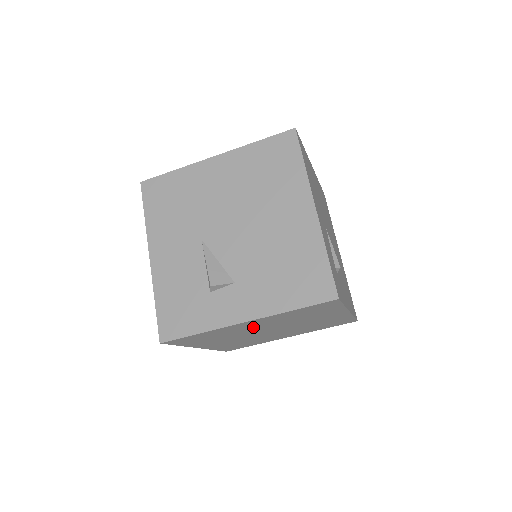
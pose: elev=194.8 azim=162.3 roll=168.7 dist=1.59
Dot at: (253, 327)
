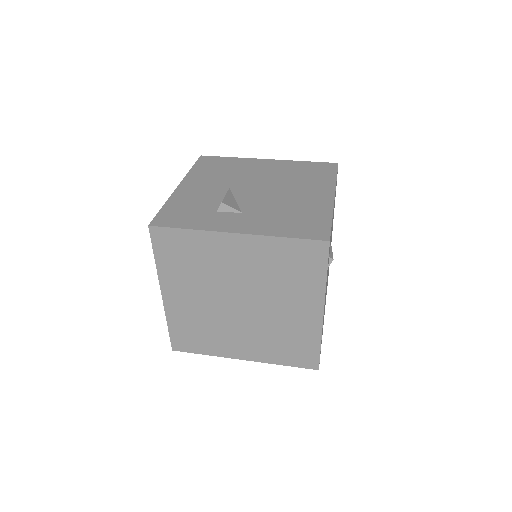
Dot at: (233, 265)
